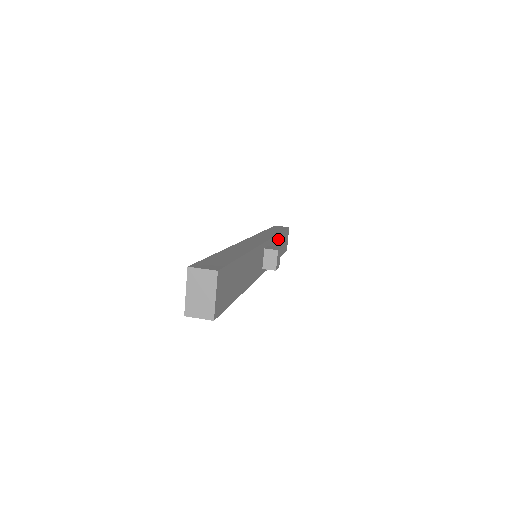
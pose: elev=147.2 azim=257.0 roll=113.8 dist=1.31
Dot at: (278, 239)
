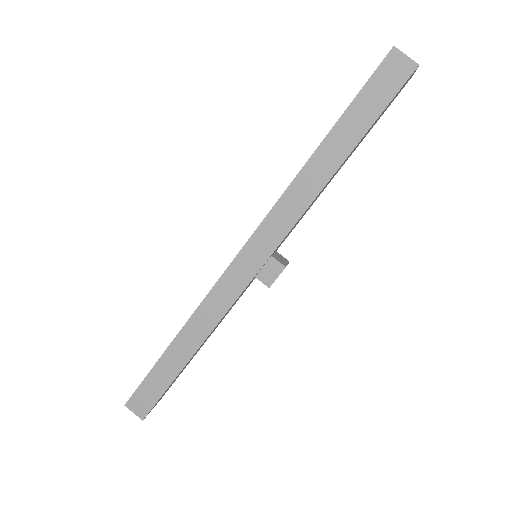
Dot at: (329, 180)
